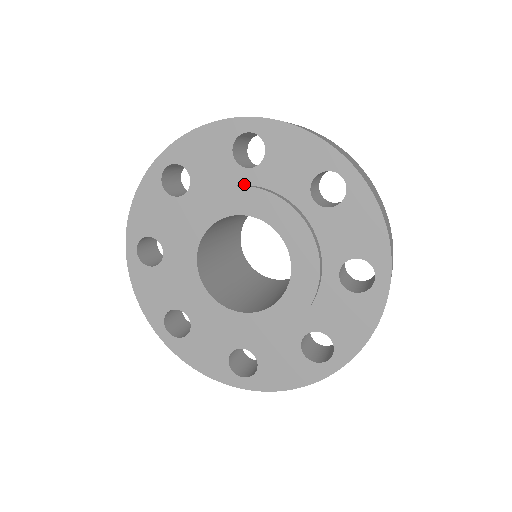
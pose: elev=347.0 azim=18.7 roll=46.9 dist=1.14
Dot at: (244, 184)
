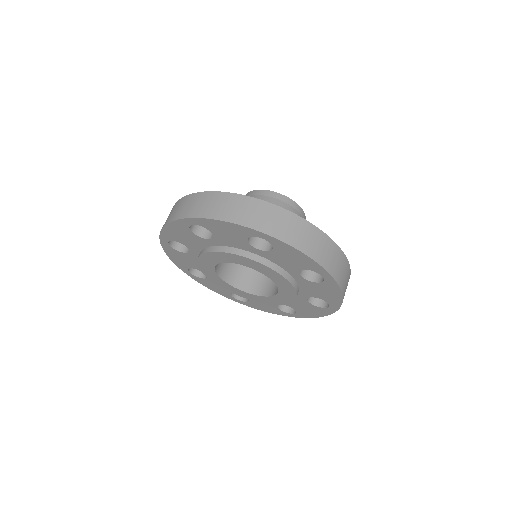
Dot at: (214, 246)
